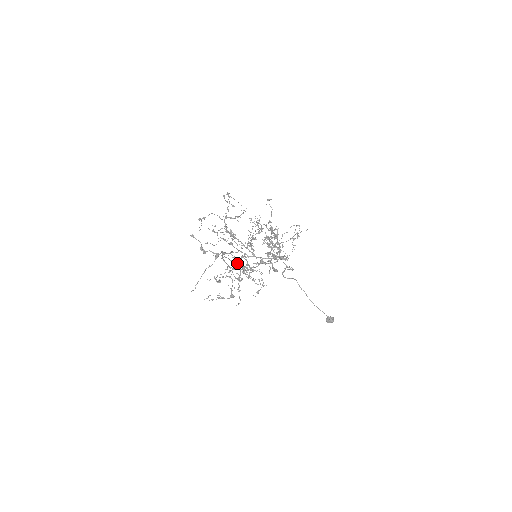
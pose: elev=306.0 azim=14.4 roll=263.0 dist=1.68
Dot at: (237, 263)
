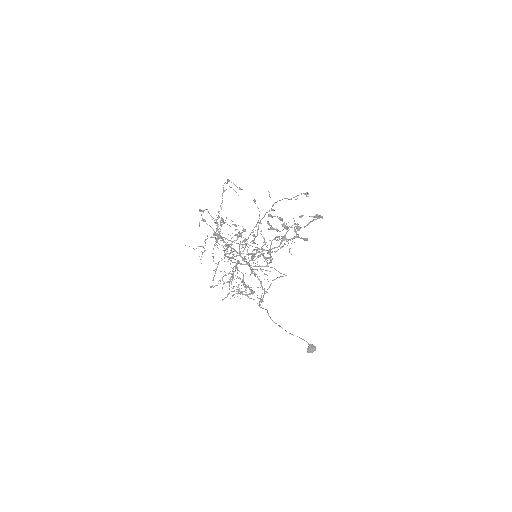
Dot at: (236, 268)
